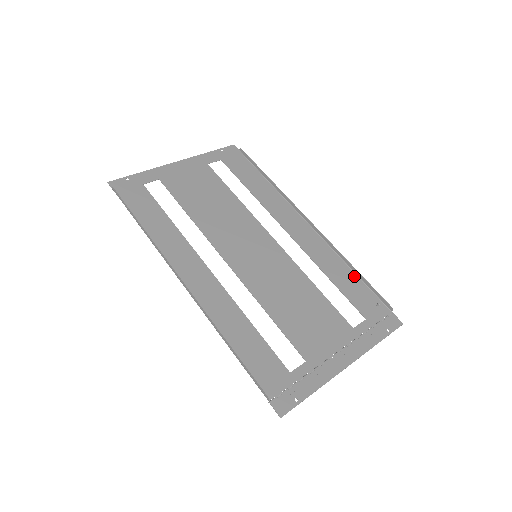
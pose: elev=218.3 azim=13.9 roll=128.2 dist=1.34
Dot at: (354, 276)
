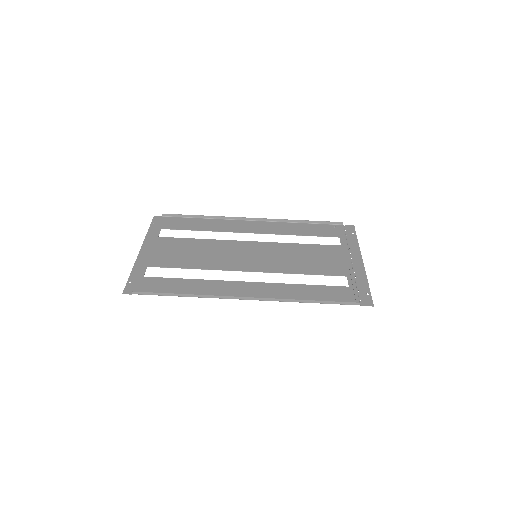
Dot at: (307, 225)
